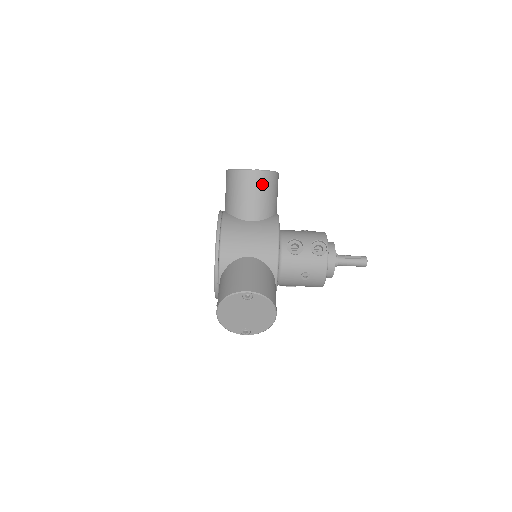
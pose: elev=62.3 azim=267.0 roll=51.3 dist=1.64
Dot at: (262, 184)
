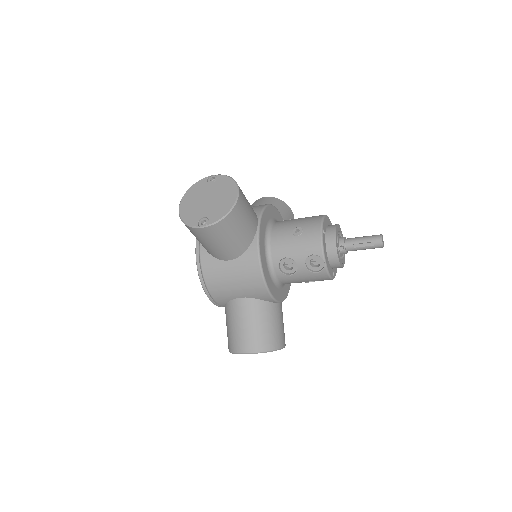
Dot at: (221, 233)
